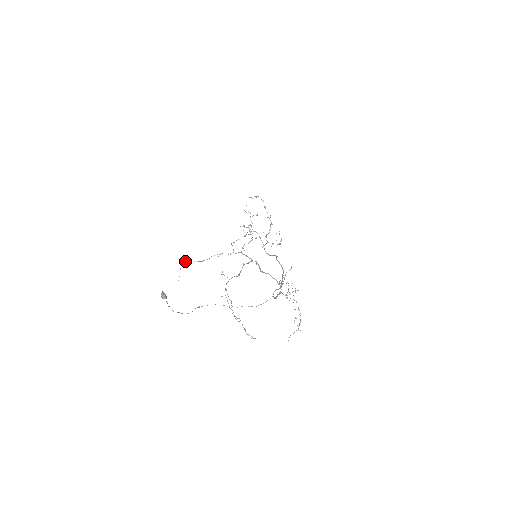
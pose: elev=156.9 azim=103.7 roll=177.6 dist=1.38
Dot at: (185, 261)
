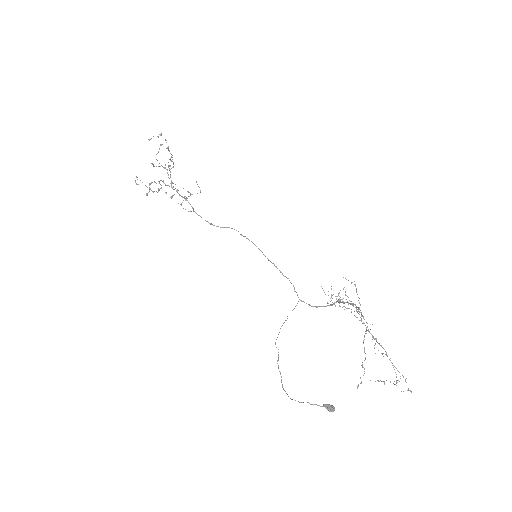
Dot at: (363, 367)
